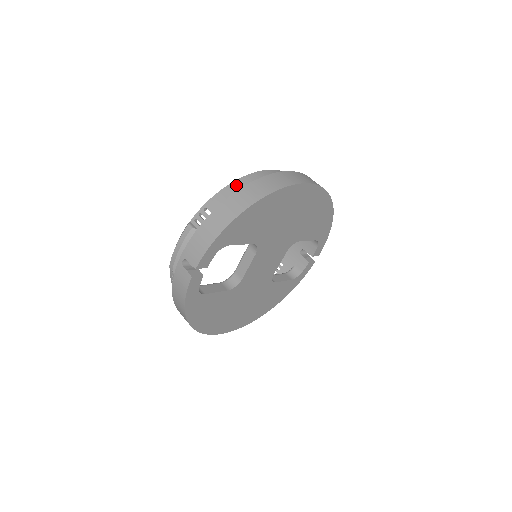
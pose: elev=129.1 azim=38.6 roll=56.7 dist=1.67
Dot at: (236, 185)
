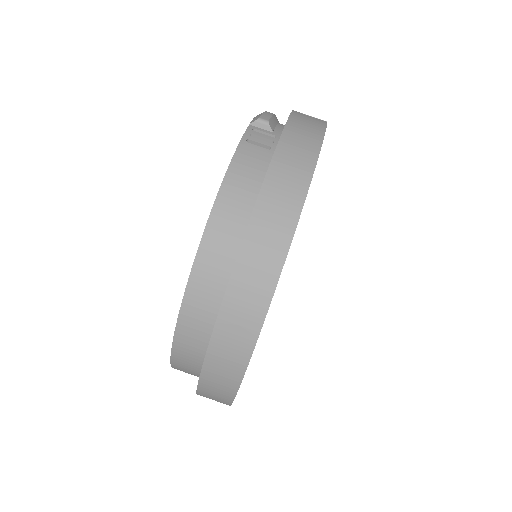
Dot at: (179, 365)
